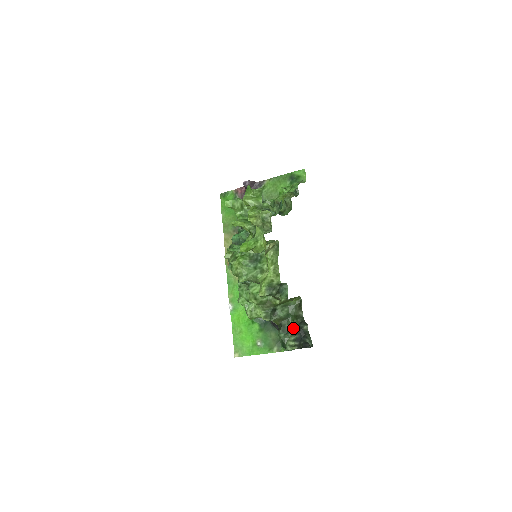
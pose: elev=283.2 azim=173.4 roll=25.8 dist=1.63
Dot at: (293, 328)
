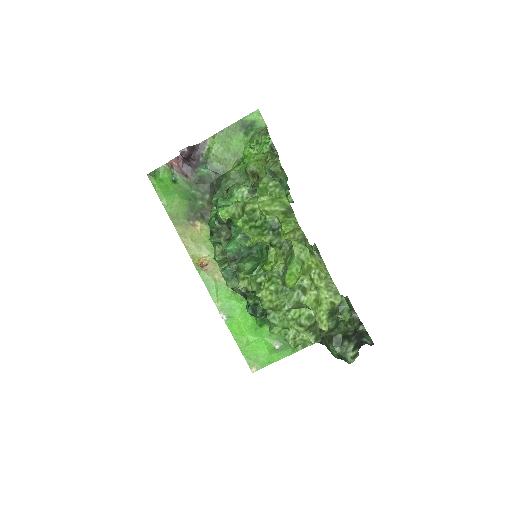
Dot at: (347, 334)
